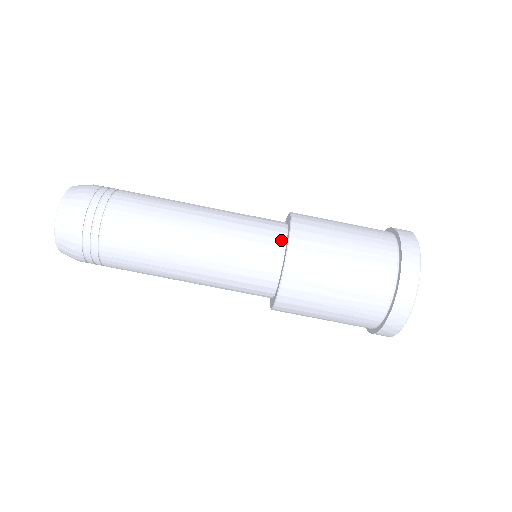
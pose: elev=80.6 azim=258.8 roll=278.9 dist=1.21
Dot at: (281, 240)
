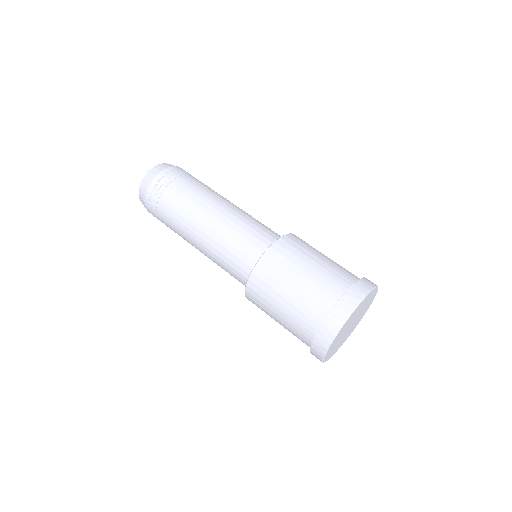
Dot at: occluded
